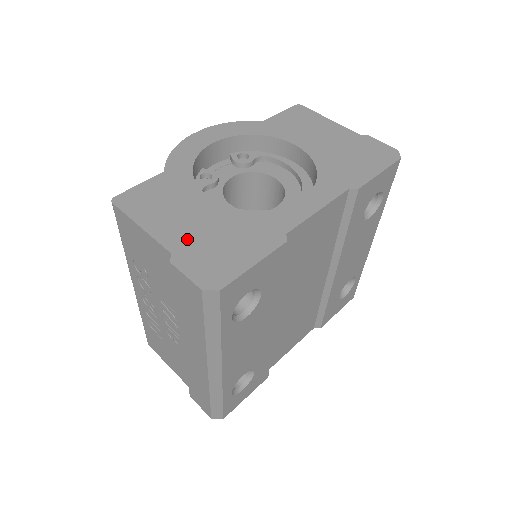
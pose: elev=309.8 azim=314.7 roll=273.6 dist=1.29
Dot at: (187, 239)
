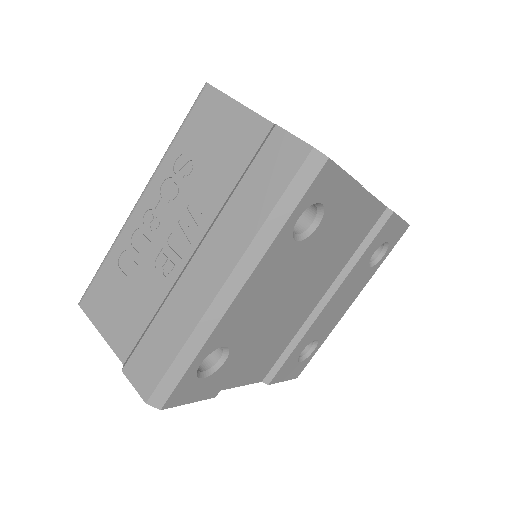
Dot at: occluded
